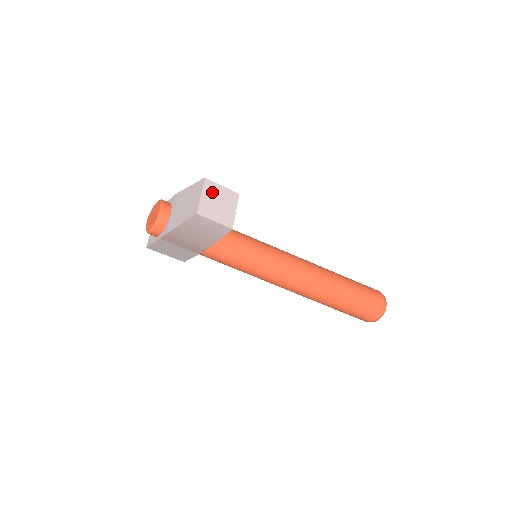
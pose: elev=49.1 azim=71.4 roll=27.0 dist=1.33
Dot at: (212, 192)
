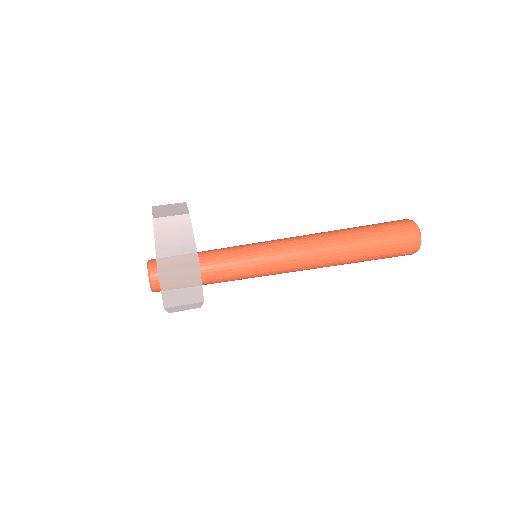
Dot at: (161, 209)
